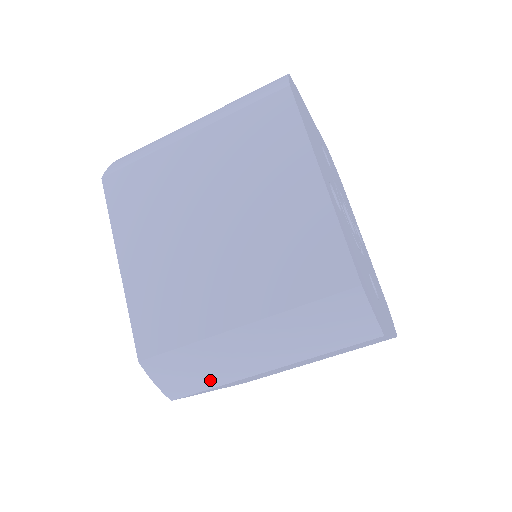
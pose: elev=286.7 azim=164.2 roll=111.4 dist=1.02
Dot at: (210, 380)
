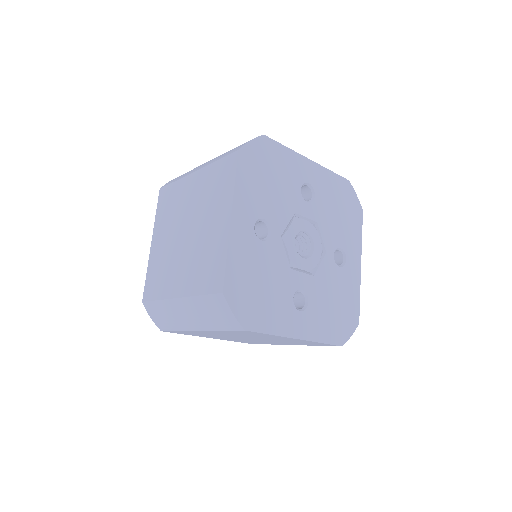
Dot at: (173, 325)
